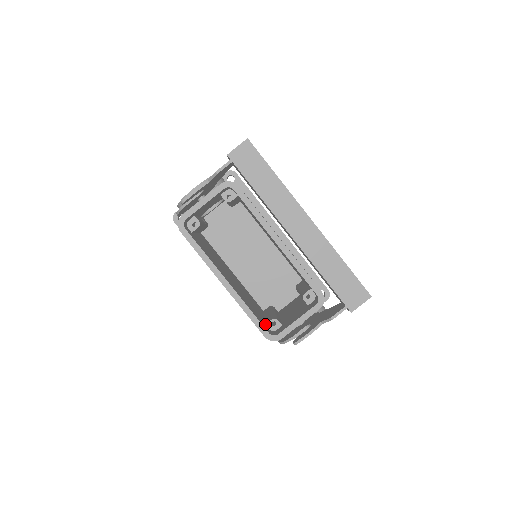
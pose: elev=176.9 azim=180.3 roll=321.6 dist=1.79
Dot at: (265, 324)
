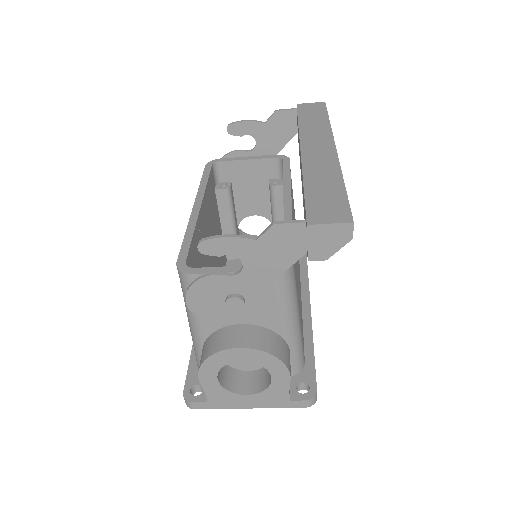
Dot at: occluded
